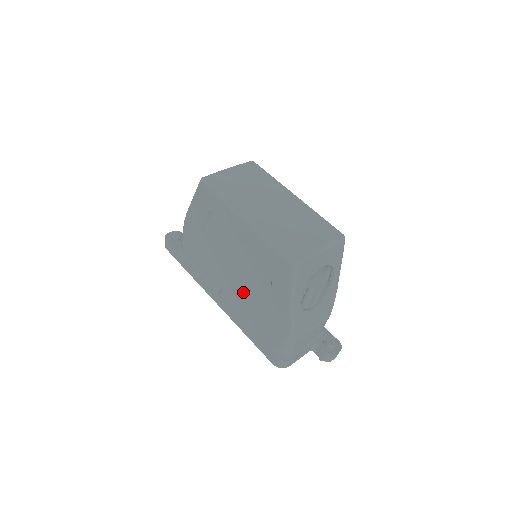
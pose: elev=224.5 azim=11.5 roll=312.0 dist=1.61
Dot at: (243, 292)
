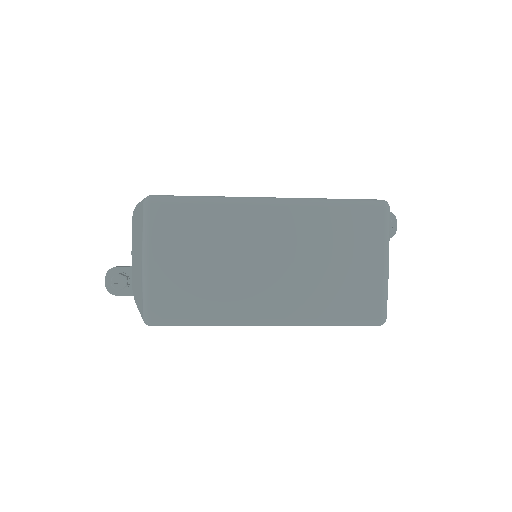
Dot at: occluded
